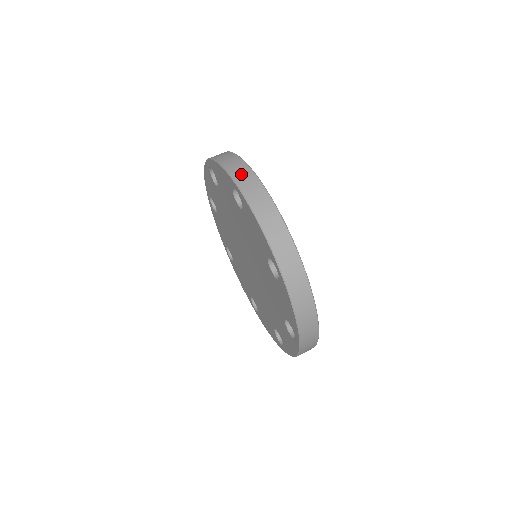
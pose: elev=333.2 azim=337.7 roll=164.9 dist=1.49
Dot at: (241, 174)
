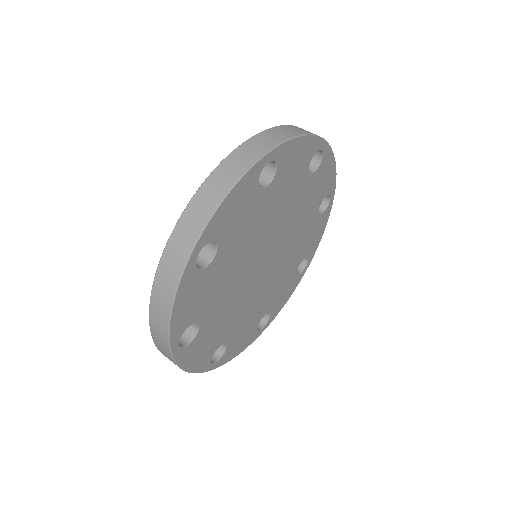
Dot at: (183, 235)
